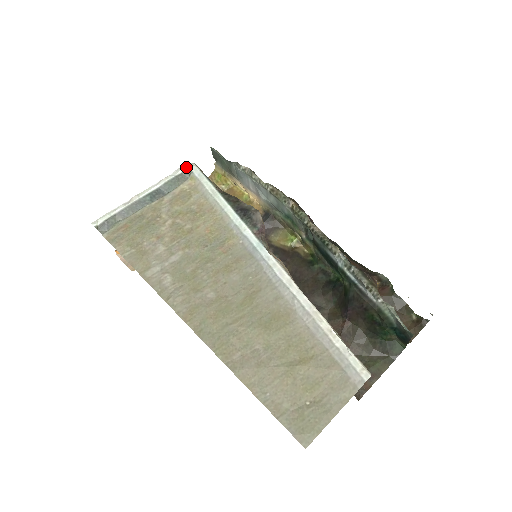
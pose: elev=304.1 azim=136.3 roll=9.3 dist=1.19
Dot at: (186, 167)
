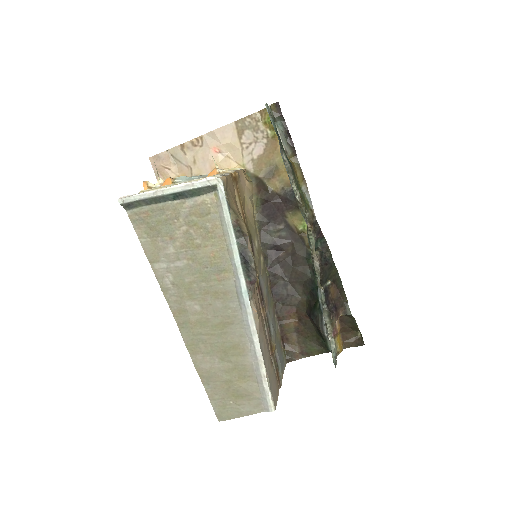
Dot at: (214, 183)
